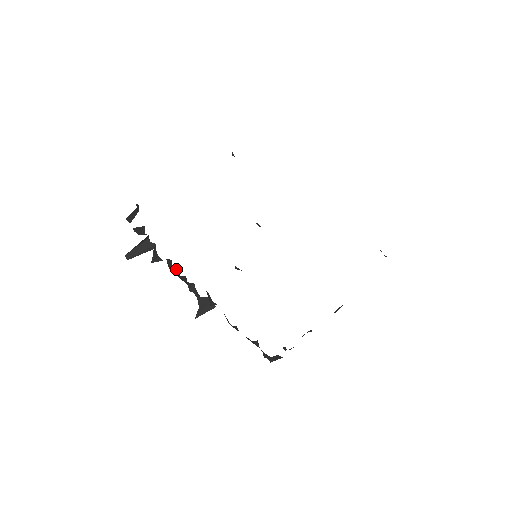
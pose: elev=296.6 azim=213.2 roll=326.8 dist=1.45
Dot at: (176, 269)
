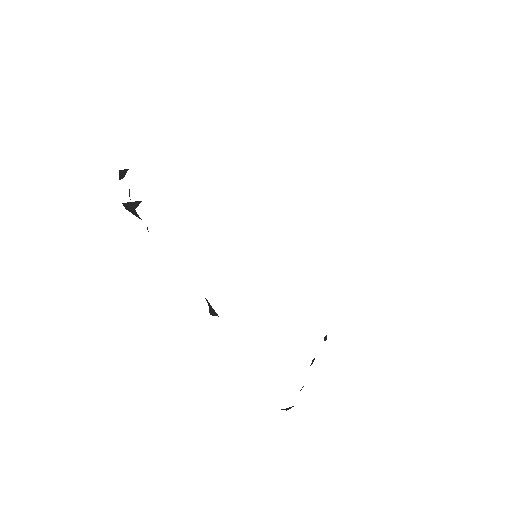
Dot at: occluded
